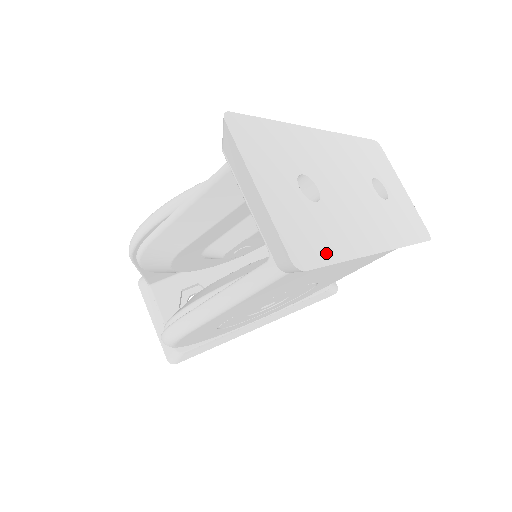
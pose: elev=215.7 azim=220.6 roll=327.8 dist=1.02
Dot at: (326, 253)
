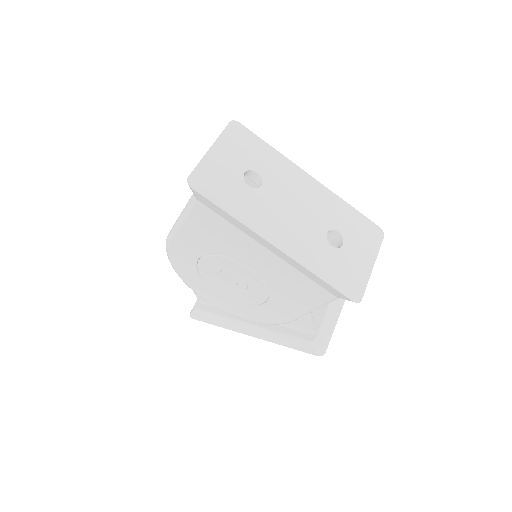
Dot at: (219, 200)
